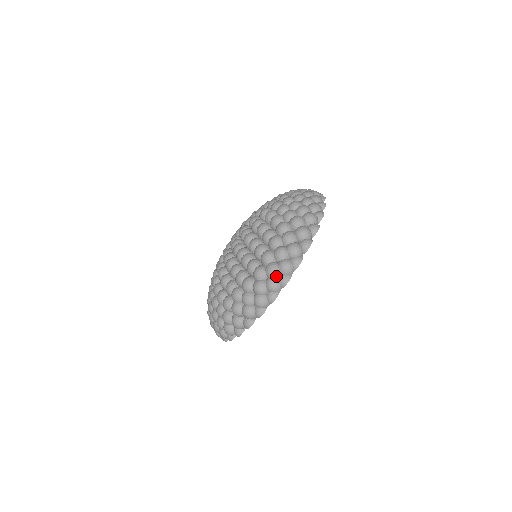
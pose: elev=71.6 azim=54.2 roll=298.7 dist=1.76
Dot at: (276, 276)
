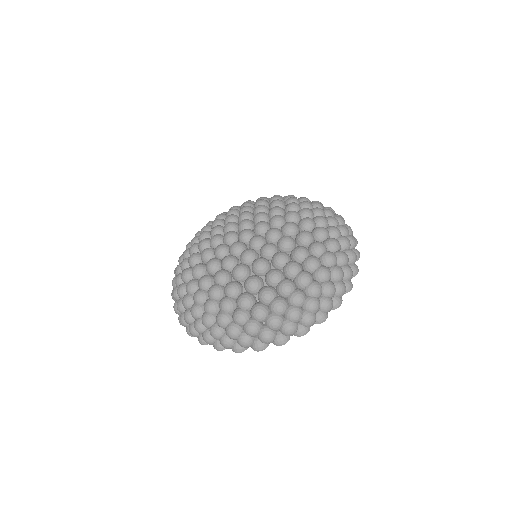
Dot at: (214, 338)
